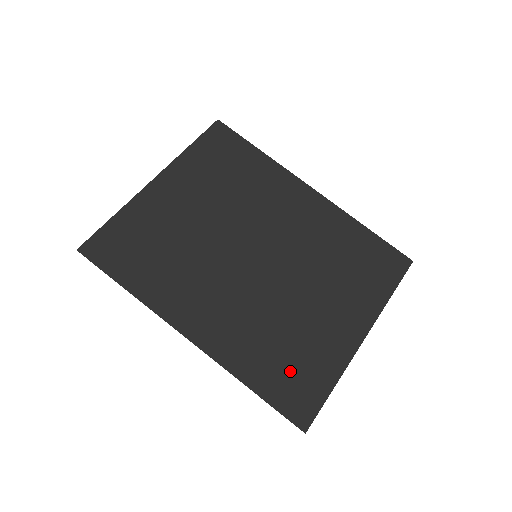
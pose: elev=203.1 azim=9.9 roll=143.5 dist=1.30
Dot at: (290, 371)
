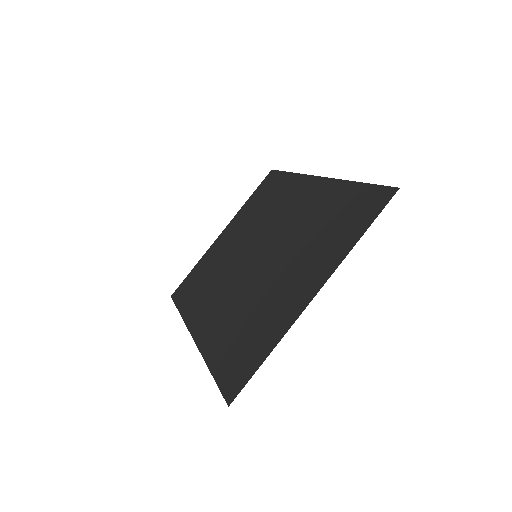
Dot at: (241, 347)
